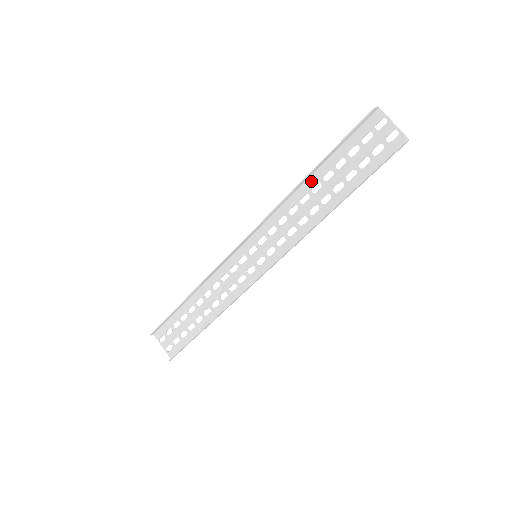
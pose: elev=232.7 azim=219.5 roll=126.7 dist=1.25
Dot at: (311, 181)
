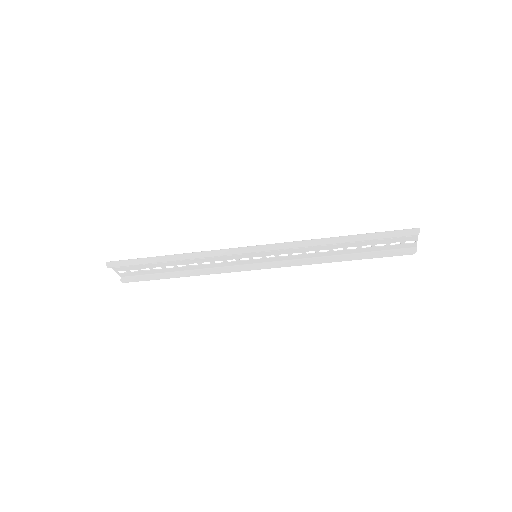
Dot at: (337, 239)
